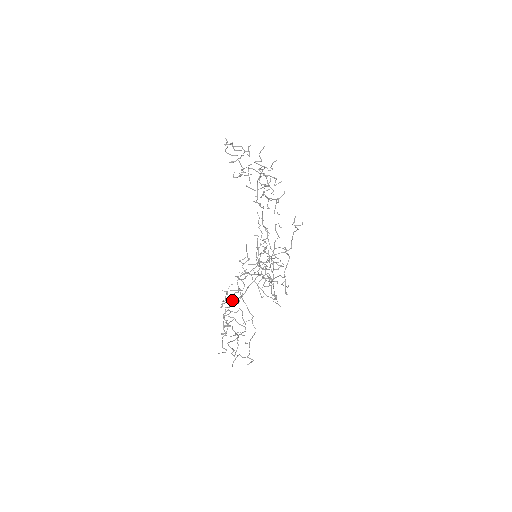
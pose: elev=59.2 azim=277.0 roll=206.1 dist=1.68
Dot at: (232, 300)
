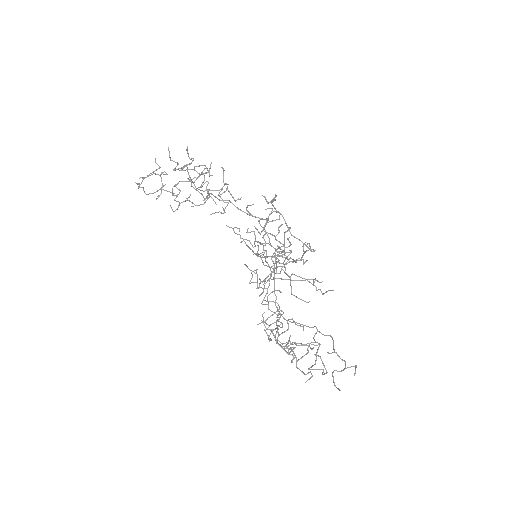
Dot at: (277, 326)
